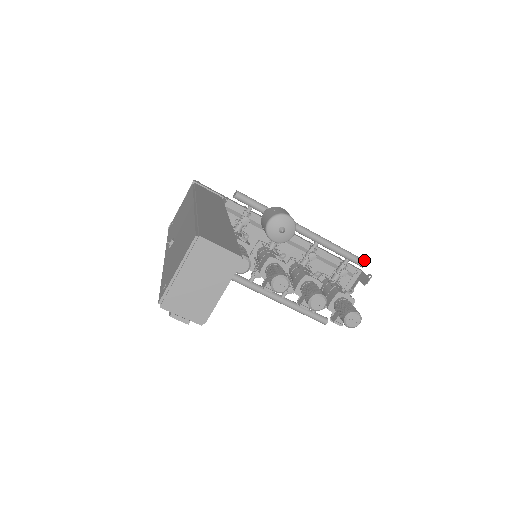
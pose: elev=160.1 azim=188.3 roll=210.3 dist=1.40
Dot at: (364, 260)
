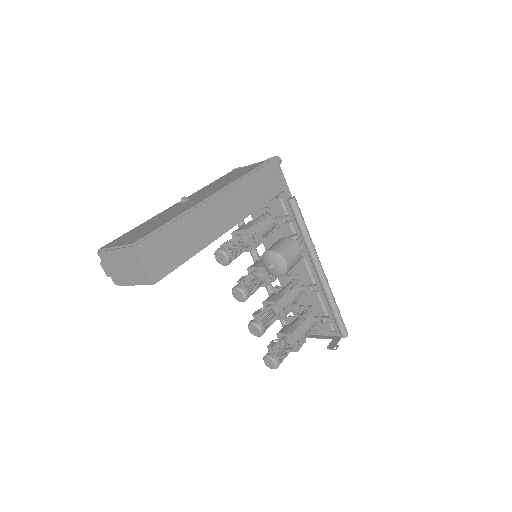
Dot at: (347, 334)
